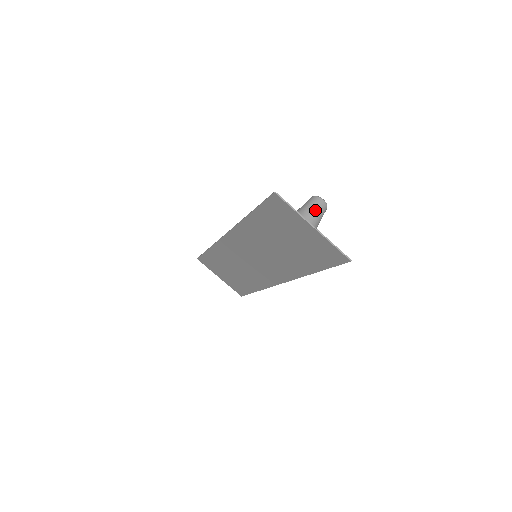
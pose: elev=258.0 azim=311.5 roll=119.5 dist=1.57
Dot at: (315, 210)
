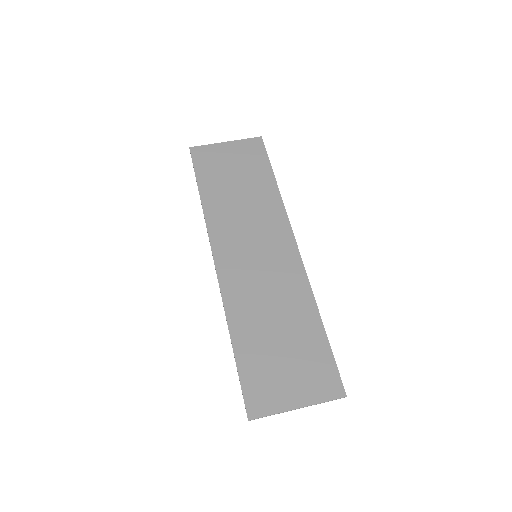
Dot at: occluded
